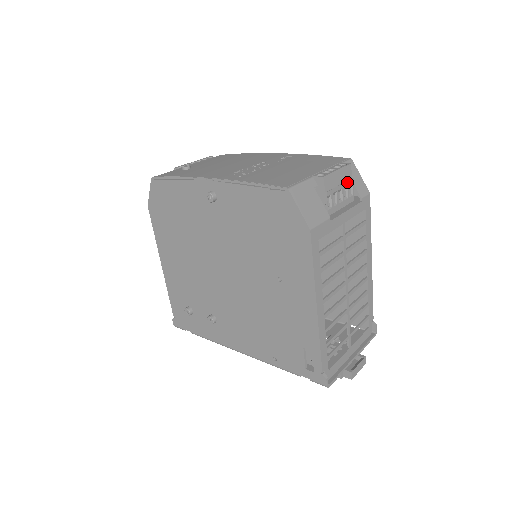
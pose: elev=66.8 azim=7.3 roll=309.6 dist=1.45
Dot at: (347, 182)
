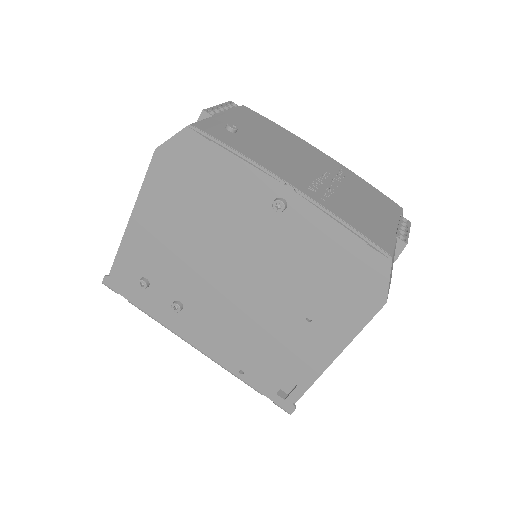
Dot at: occluded
